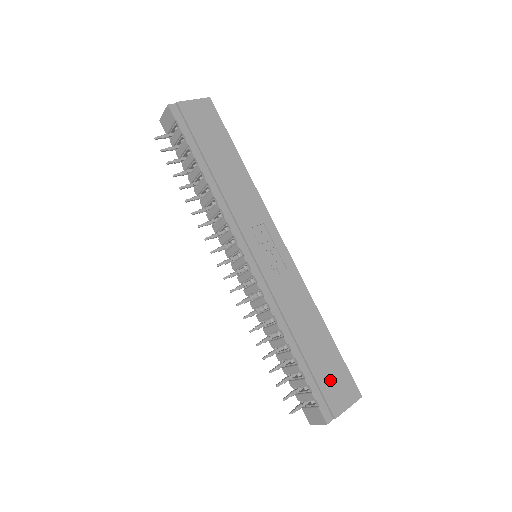
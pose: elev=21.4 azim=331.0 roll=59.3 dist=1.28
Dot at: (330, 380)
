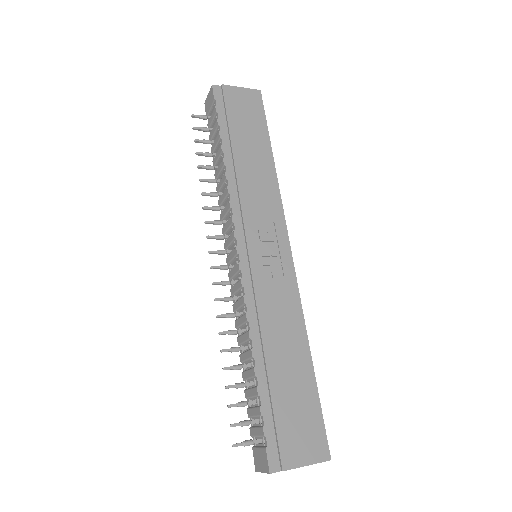
Dot at: (293, 421)
